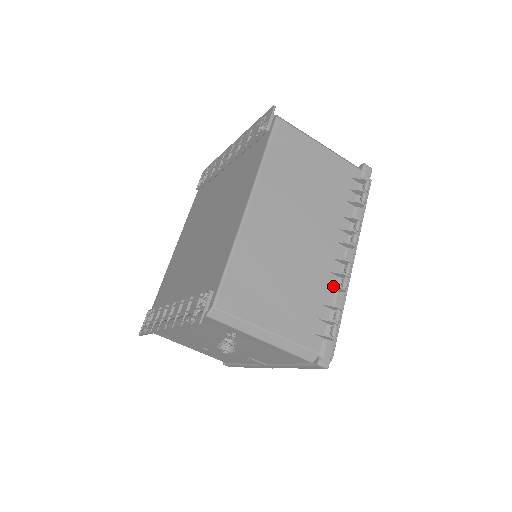
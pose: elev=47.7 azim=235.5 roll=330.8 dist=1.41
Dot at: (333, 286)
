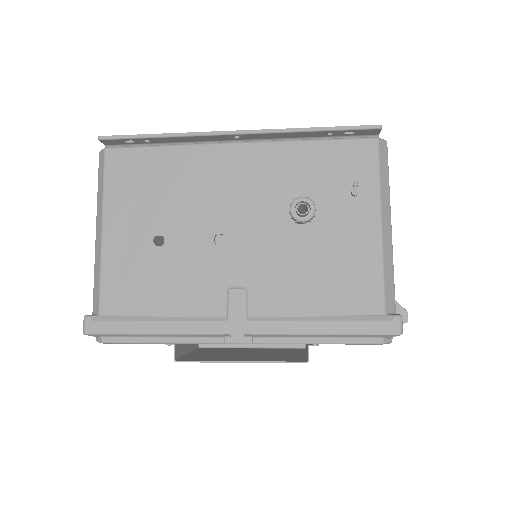
Dot at: occluded
